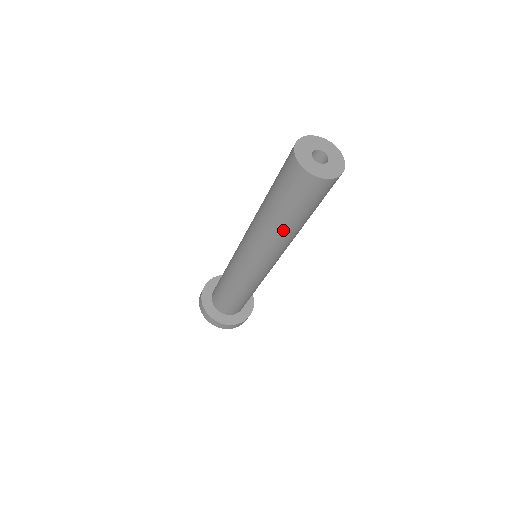
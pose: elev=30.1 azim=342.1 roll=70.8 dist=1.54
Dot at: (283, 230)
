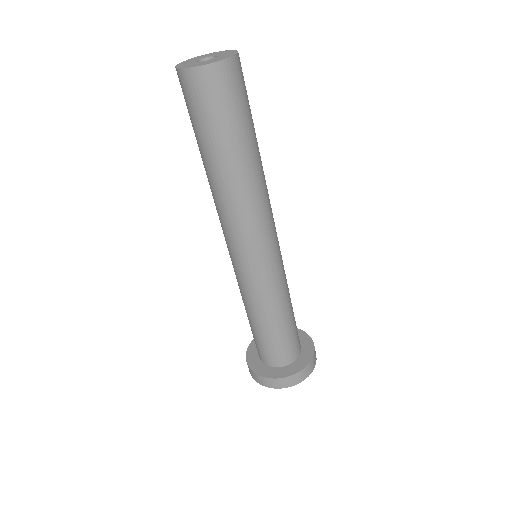
Dot at: (223, 176)
